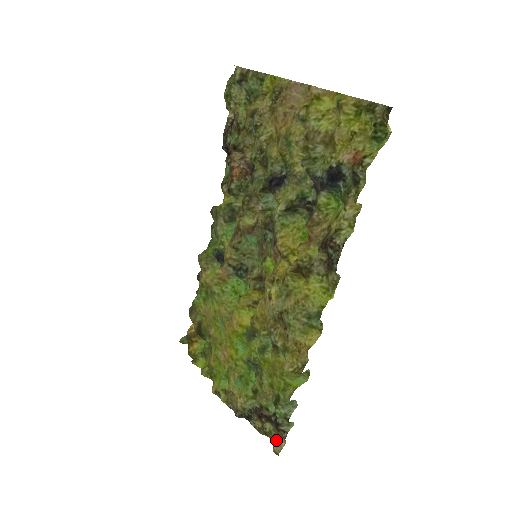
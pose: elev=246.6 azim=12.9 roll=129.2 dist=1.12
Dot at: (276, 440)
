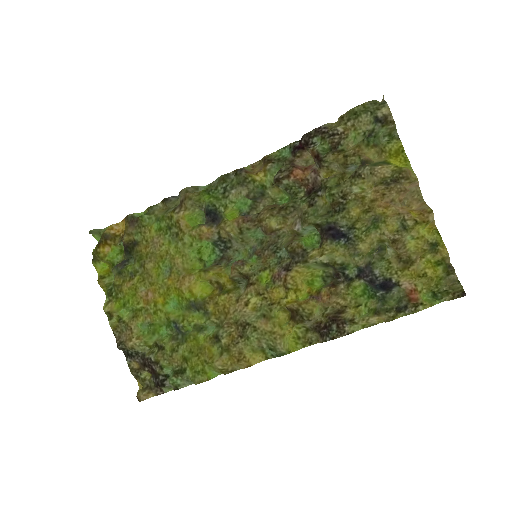
Dot at: (146, 390)
